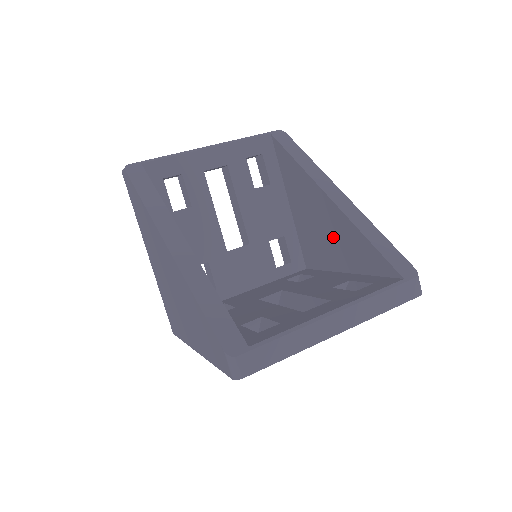
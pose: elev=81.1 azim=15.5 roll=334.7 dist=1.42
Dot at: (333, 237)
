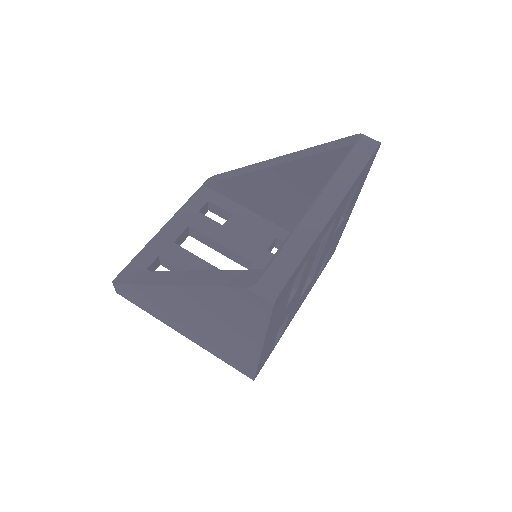
Dot at: (298, 192)
